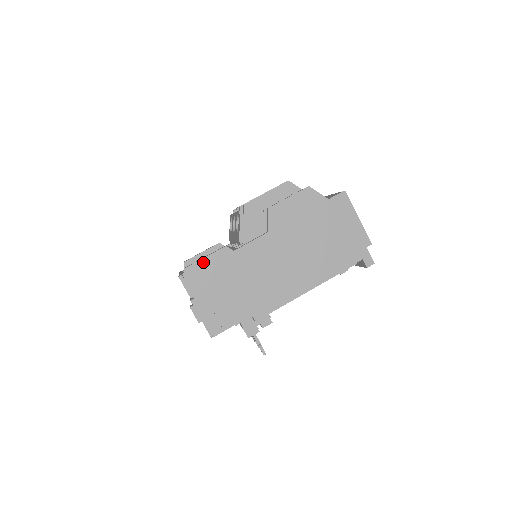
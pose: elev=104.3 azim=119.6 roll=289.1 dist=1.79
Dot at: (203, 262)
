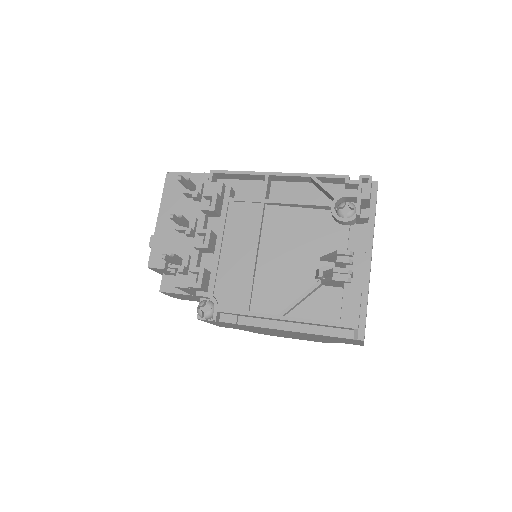
Dot at: occluded
